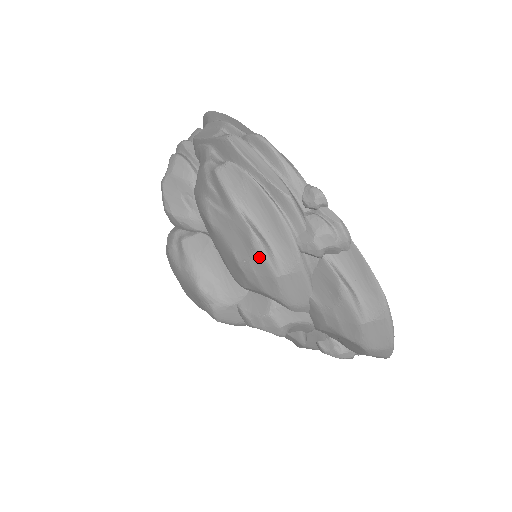
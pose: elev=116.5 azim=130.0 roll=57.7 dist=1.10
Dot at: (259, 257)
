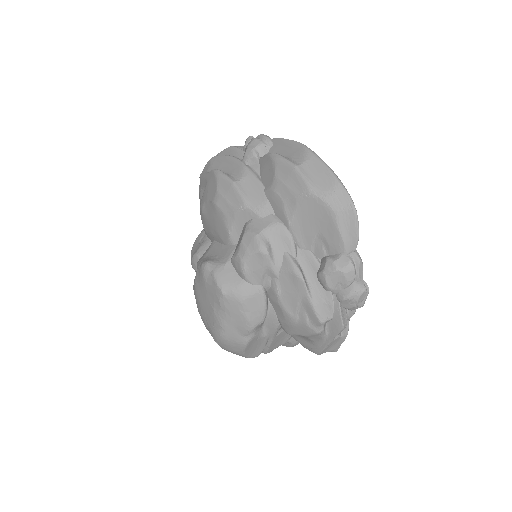
Dot at: (220, 179)
